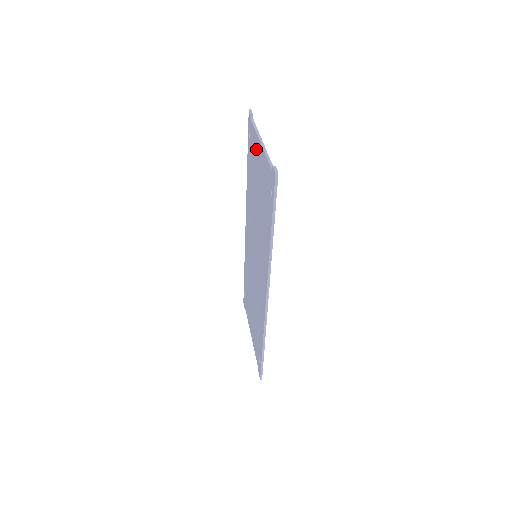
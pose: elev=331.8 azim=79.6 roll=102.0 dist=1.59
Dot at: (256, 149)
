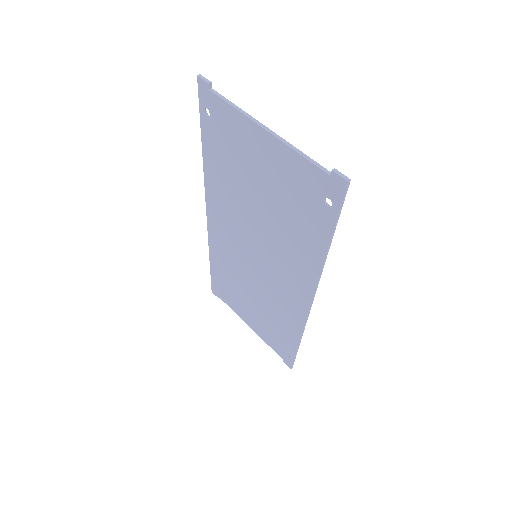
Dot at: (246, 136)
